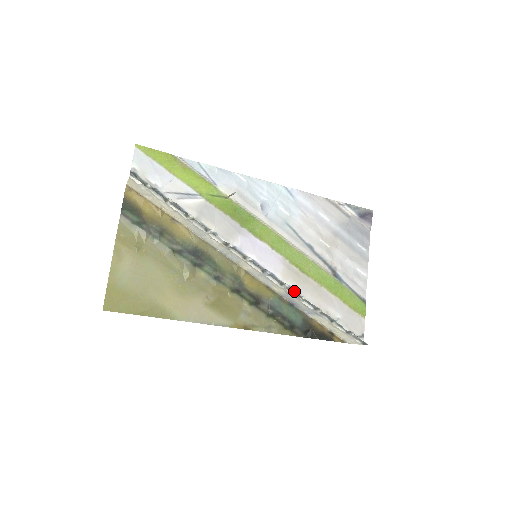
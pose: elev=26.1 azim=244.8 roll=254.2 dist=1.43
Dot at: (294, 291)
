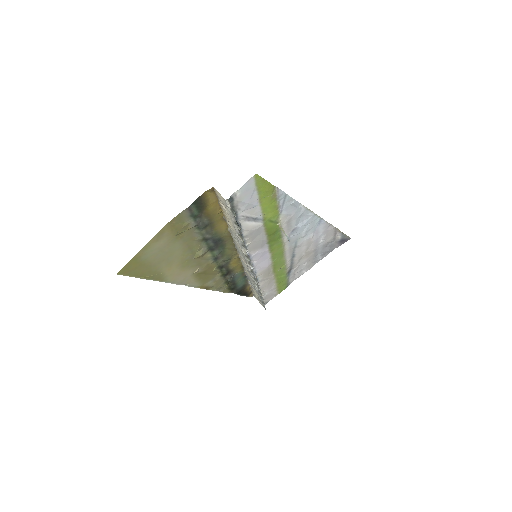
Dot at: (258, 285)
